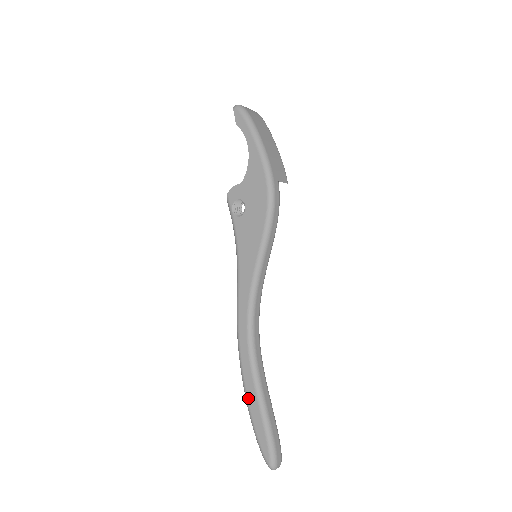
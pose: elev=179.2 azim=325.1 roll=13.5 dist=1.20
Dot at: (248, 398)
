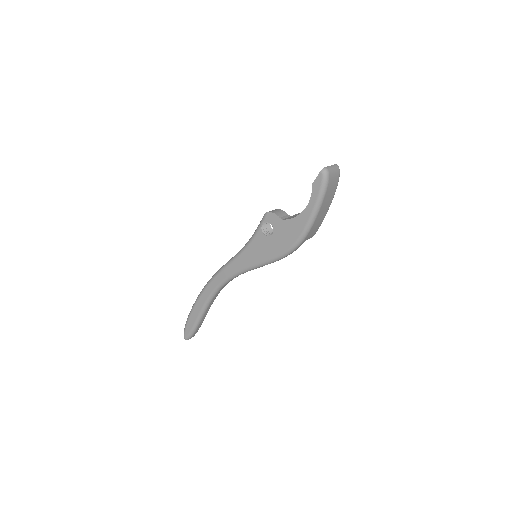
Dot at: (195, 307)
